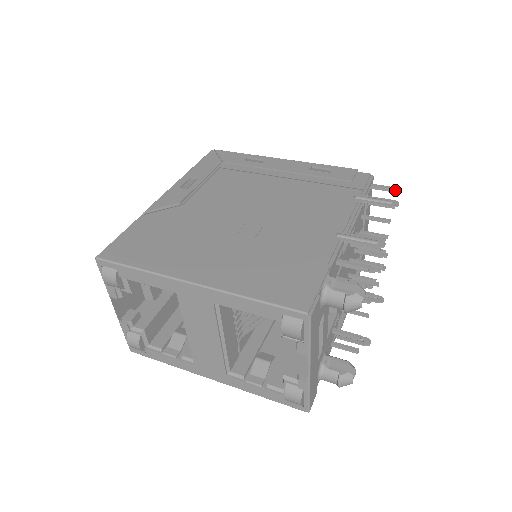
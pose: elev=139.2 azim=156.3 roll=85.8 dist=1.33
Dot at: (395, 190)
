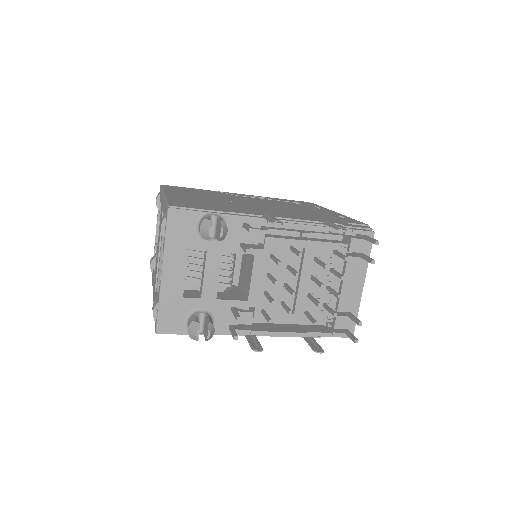
Dot at: (375, 241)
